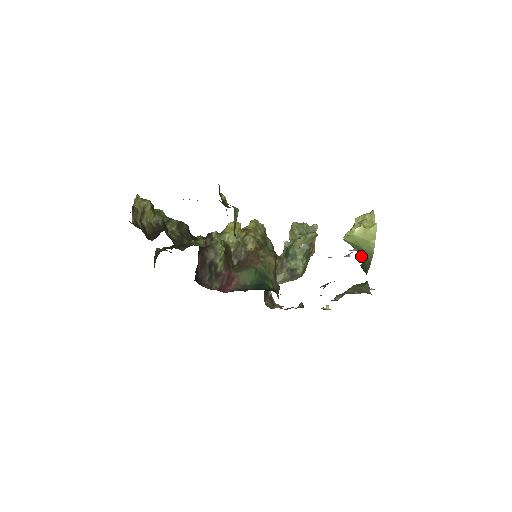
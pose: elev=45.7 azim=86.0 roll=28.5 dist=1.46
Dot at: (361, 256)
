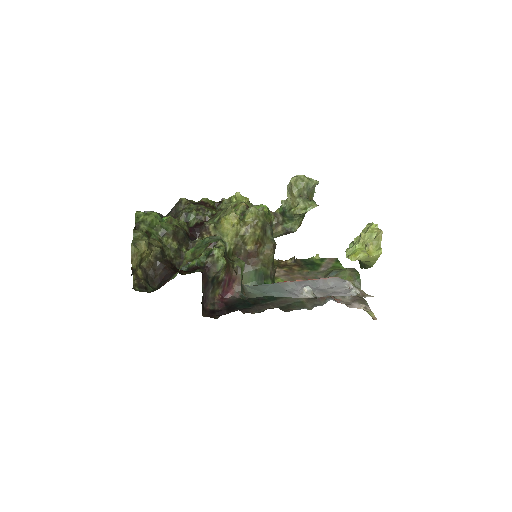
Dot at: occluded
